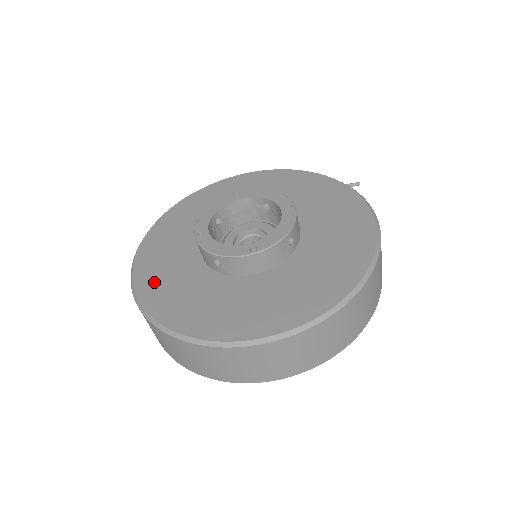
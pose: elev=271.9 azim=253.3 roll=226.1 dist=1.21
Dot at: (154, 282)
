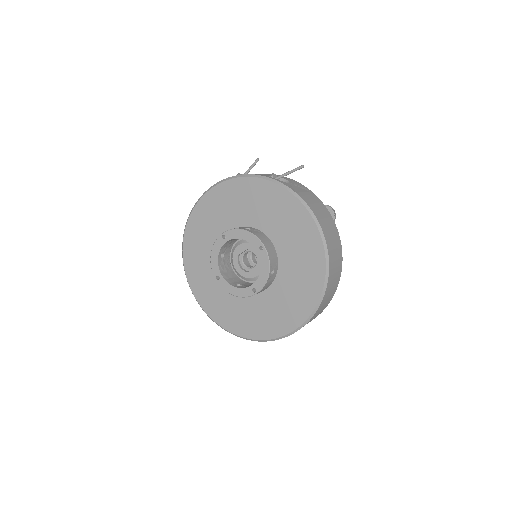
Dot at: (209, 302)
